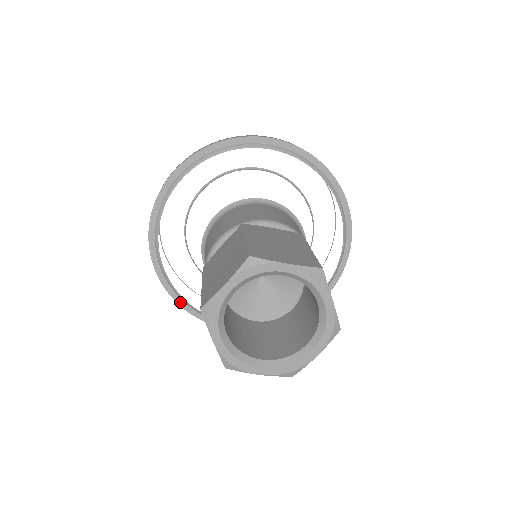
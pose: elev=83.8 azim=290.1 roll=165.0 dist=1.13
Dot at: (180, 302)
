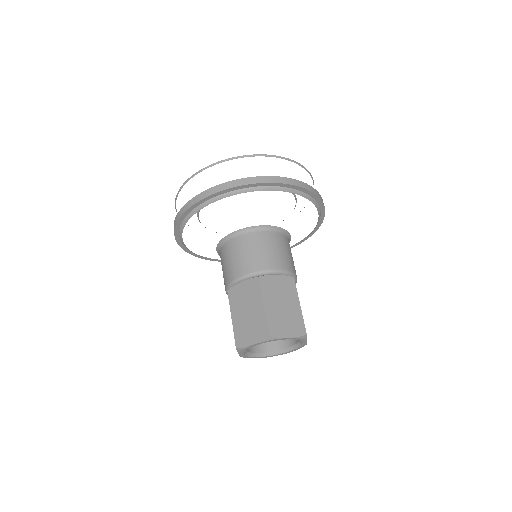
Dot at: occluded
